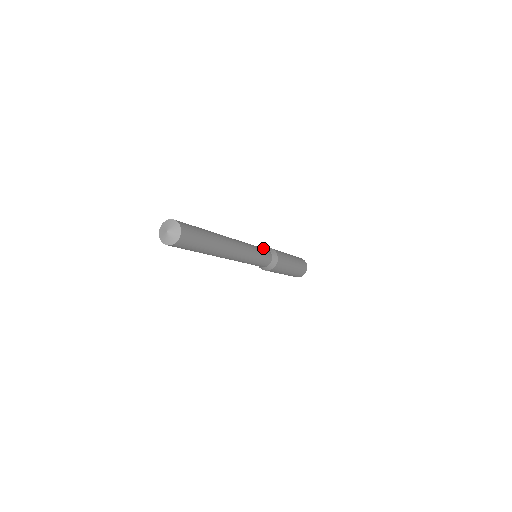
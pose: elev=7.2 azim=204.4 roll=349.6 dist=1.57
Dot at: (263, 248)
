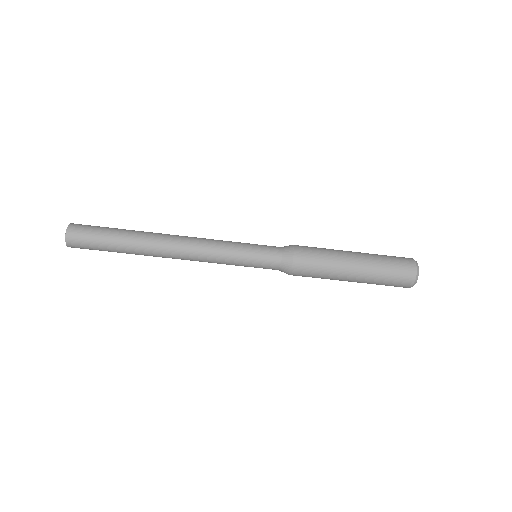
Dot at: occluded
